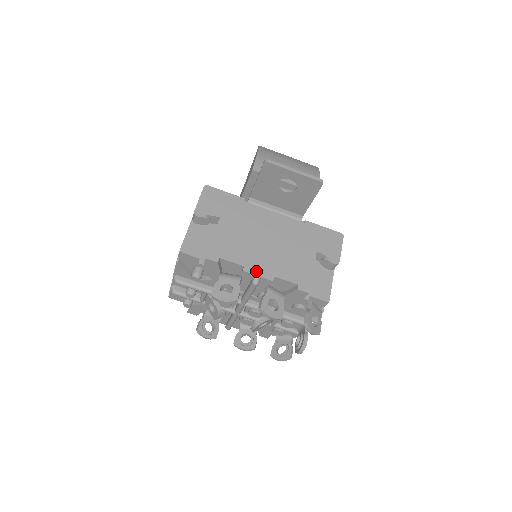
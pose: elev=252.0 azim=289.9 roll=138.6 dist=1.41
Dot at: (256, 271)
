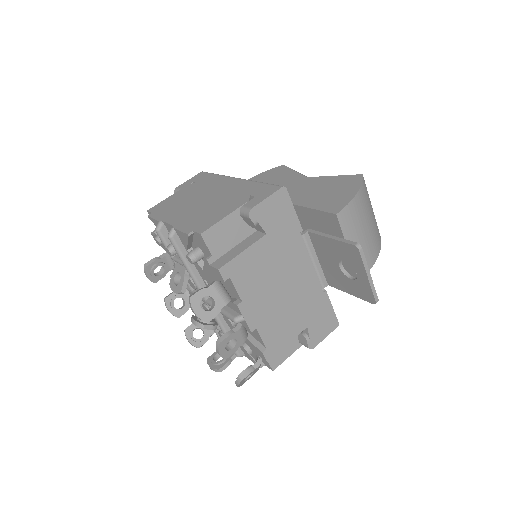
Dot at: (247, 313)
